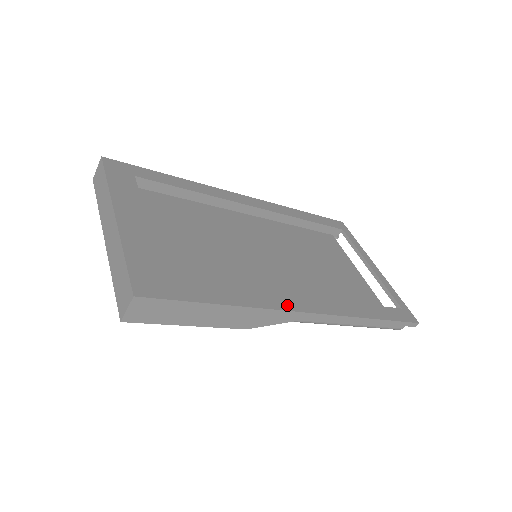
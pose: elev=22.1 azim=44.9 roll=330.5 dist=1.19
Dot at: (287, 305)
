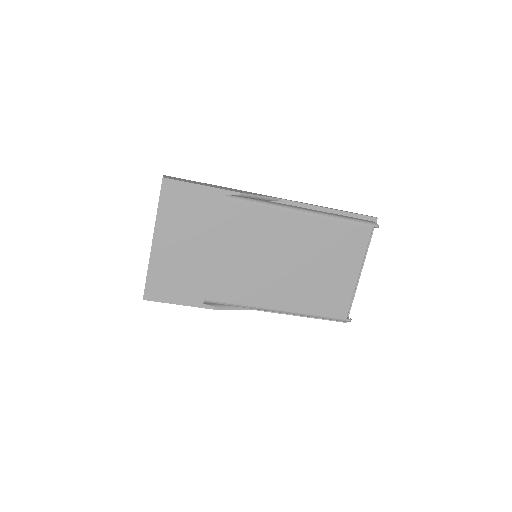
Dot at: occluded
